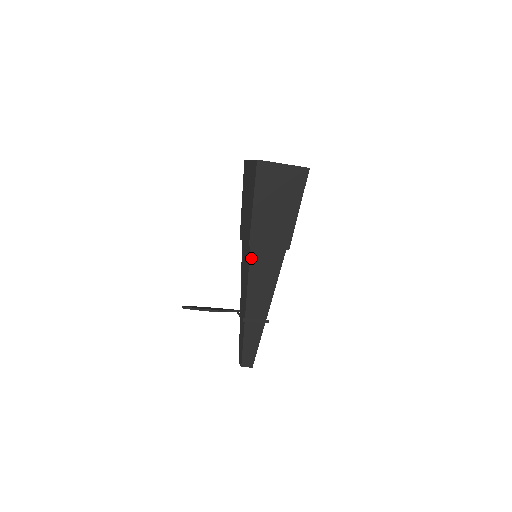
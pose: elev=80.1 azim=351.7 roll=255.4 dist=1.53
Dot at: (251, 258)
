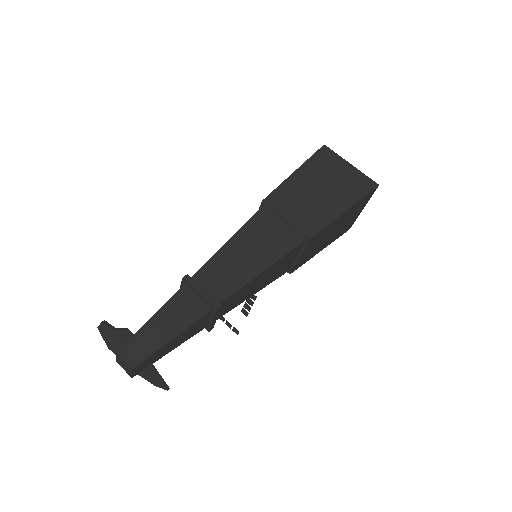
Dot at: (255, 217)
